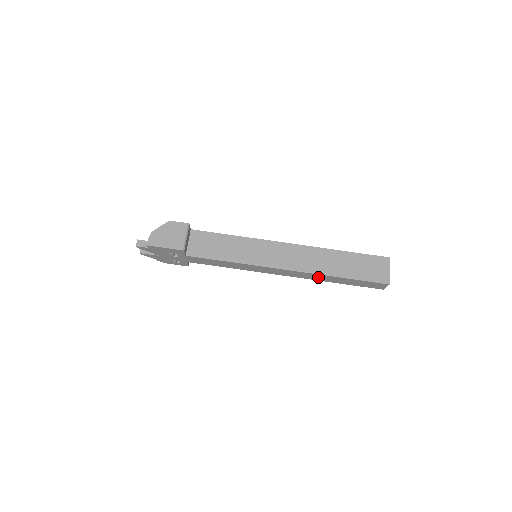
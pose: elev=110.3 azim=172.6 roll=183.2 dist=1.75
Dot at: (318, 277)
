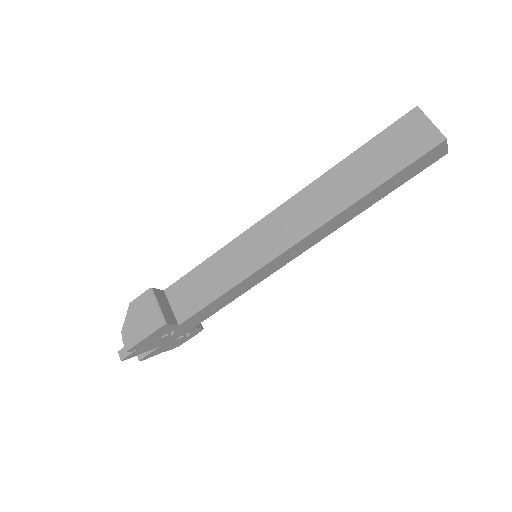
Dot at: (347, 215)
